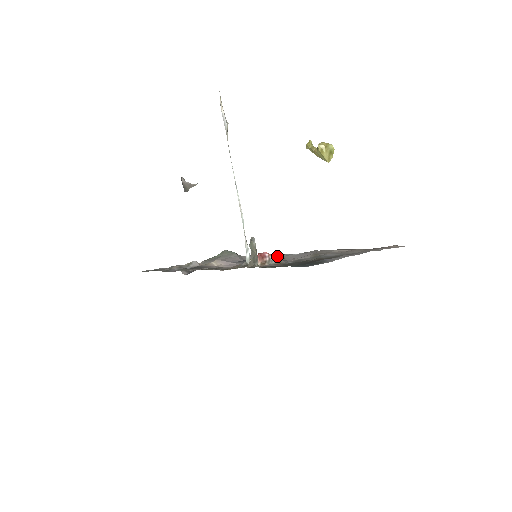
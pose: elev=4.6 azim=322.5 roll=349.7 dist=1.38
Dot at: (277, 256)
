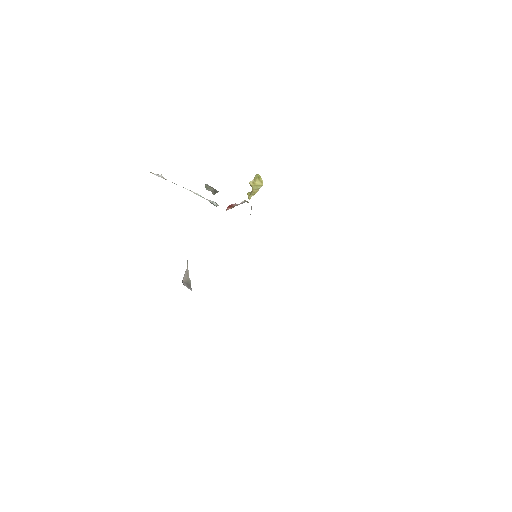
Dot at: (244, 202)
